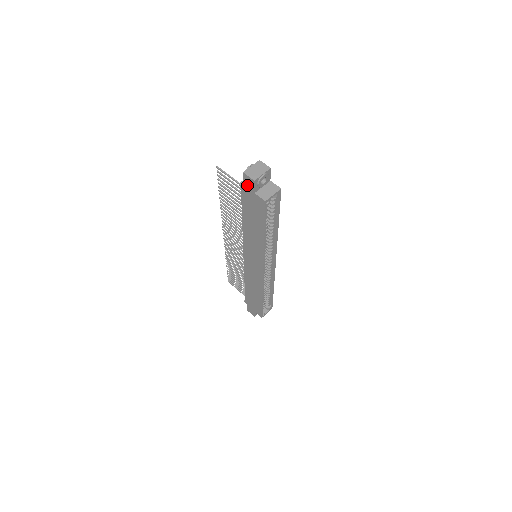
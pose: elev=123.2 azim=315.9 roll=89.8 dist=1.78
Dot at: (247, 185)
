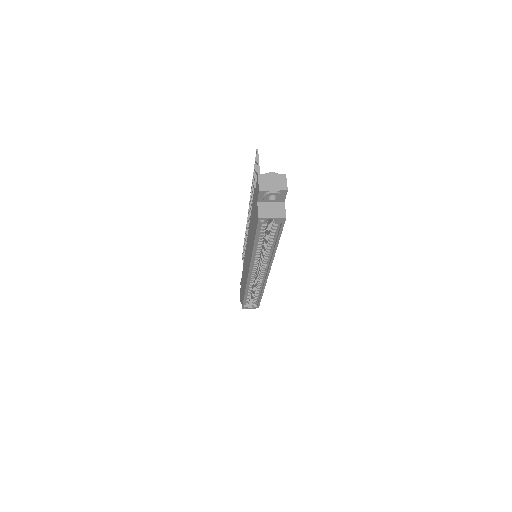
Dot at: (257, 189)
